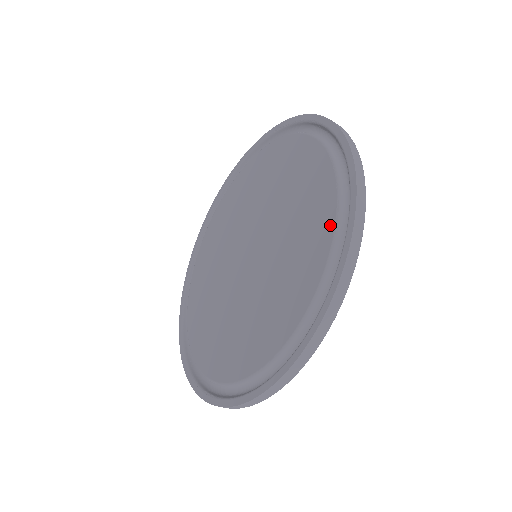
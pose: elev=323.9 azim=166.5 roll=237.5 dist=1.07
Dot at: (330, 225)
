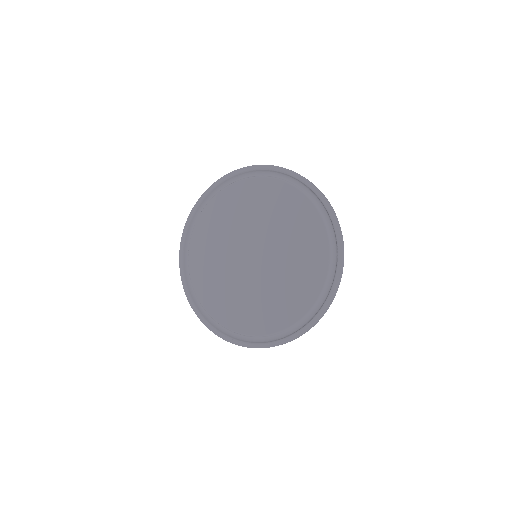
Dot at: (325, 259)
